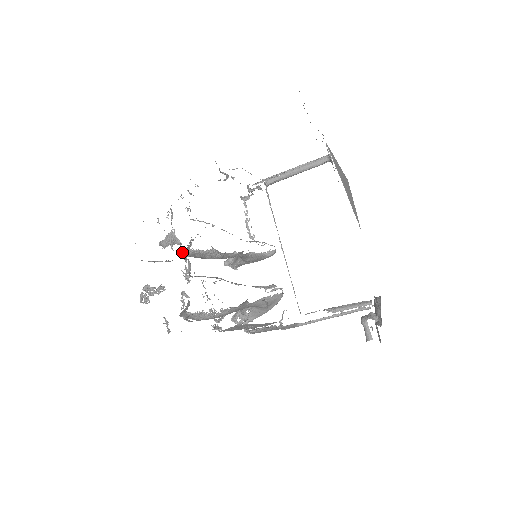
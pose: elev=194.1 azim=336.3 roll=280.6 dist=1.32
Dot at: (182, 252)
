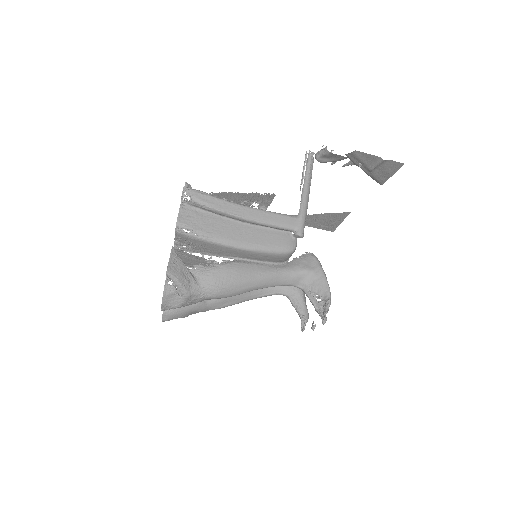
Dot at: occluded
